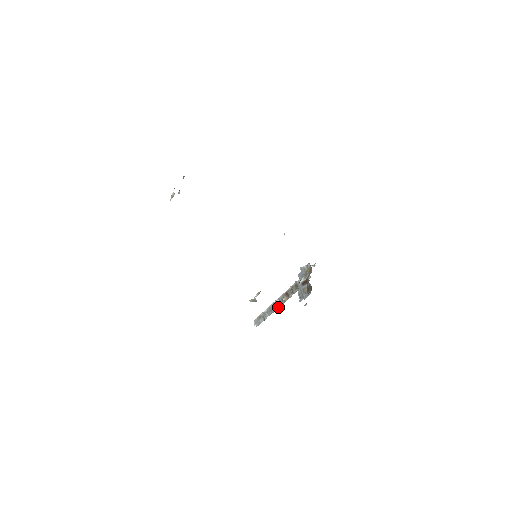
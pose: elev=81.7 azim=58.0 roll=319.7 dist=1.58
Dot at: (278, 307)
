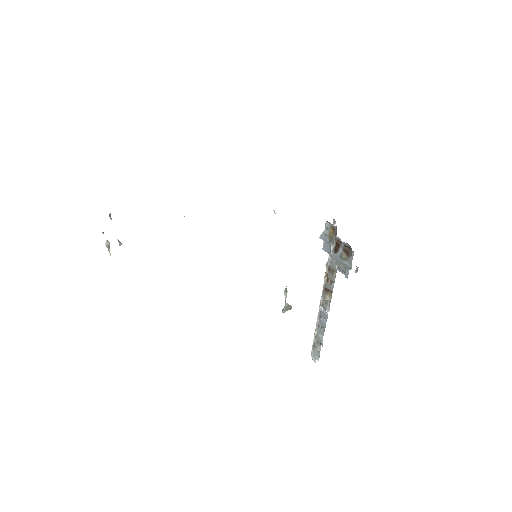
Dot at: (327, 315)
